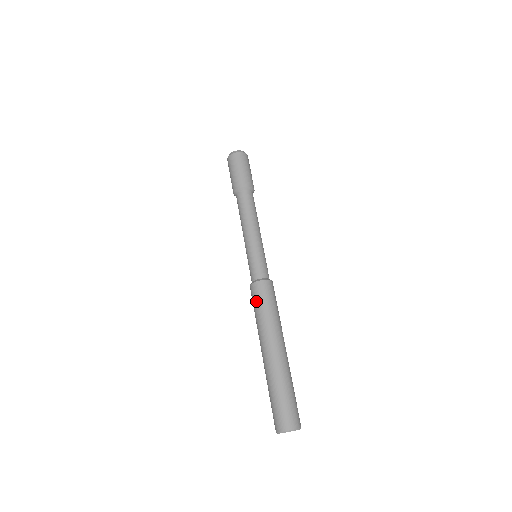
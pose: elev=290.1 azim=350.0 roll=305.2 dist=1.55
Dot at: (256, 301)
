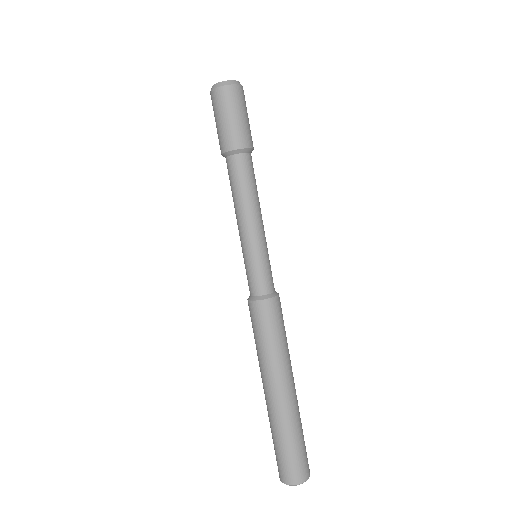
Dot at: (253, 326)
